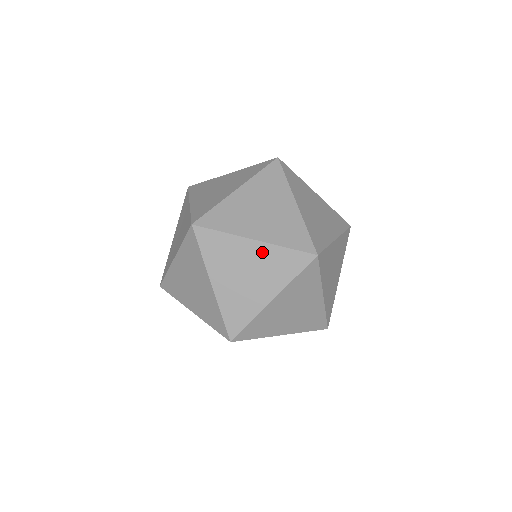
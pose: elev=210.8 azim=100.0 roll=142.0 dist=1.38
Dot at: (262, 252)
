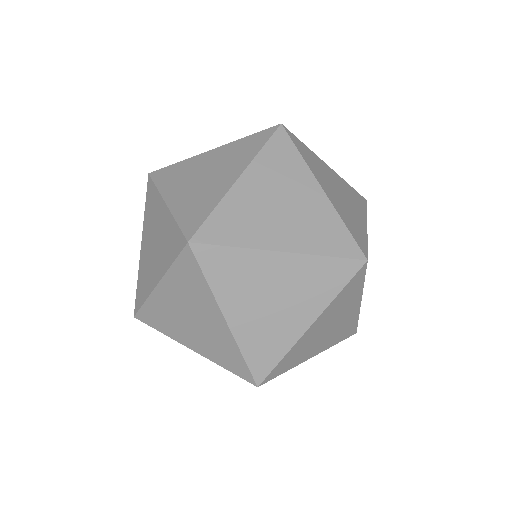
Dot at: (293, 267)
